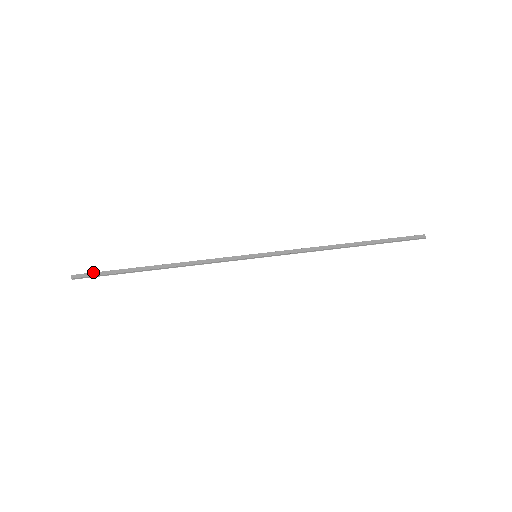
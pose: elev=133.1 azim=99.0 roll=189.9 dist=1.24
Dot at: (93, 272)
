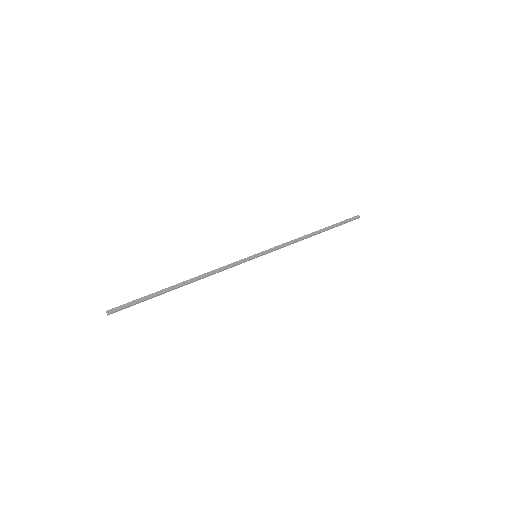
Dot at: (126, 303)
